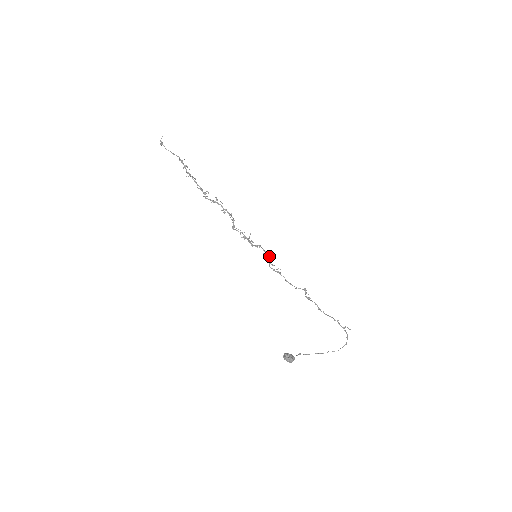
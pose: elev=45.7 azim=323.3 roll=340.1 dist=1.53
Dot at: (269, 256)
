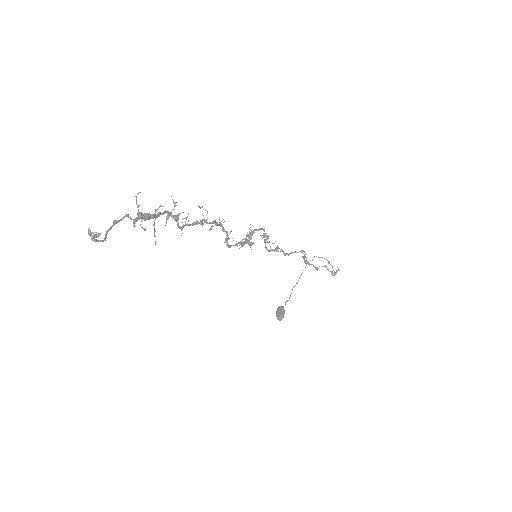
Dot at: (265, 234)
